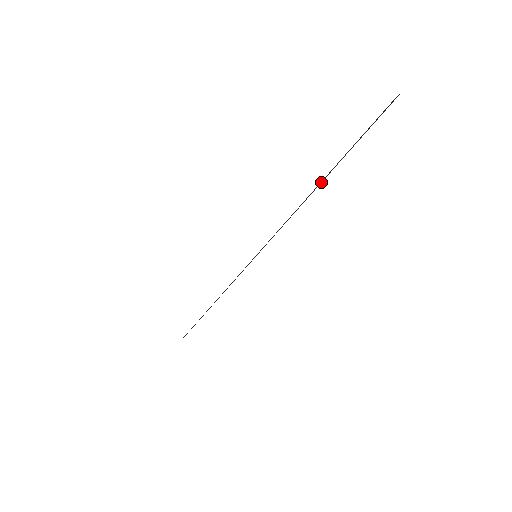
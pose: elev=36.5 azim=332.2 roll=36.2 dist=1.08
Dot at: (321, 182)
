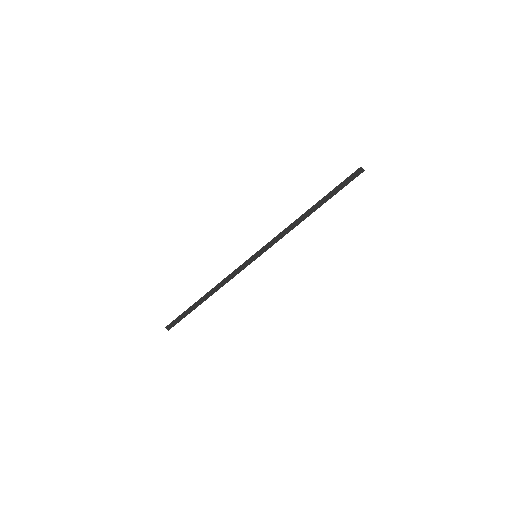
Dot at: (313, 211)
